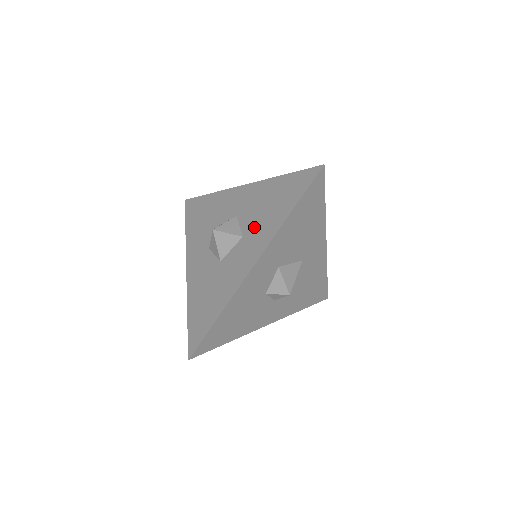
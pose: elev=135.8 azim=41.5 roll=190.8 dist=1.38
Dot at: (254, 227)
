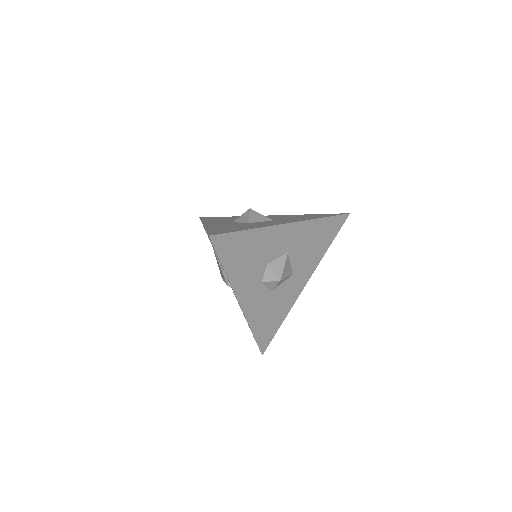
Dot at: (286, 219)
